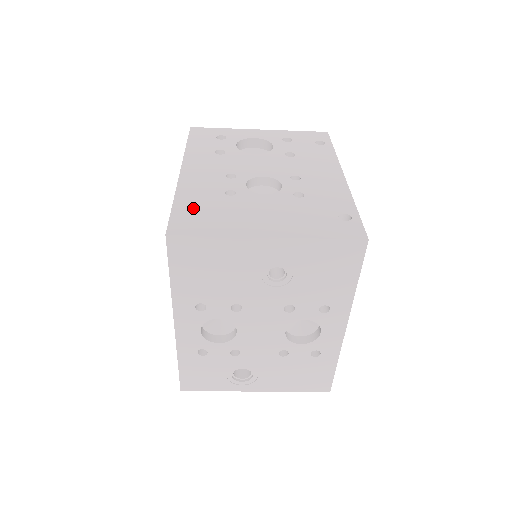
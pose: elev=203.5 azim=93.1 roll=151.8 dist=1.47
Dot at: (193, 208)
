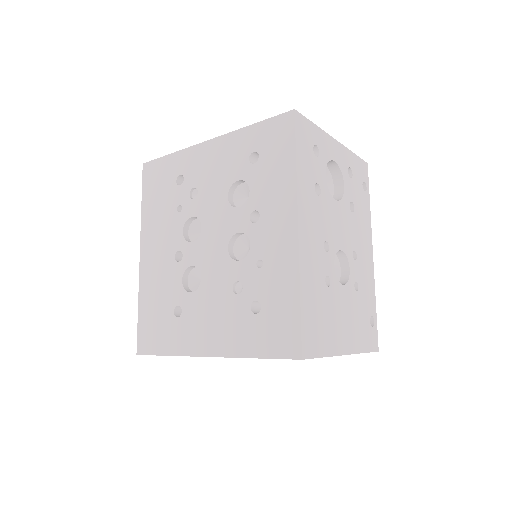
Dot at: (312, 310)
